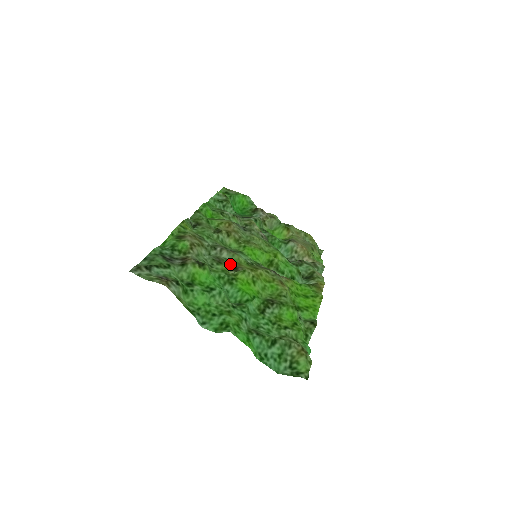
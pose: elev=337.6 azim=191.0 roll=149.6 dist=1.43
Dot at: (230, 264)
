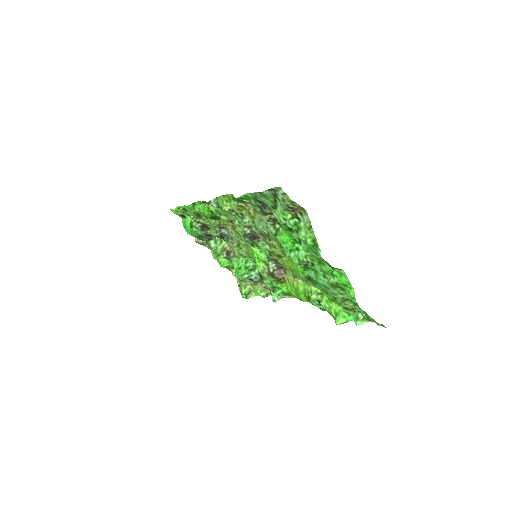
Dot at: (270, 243)
